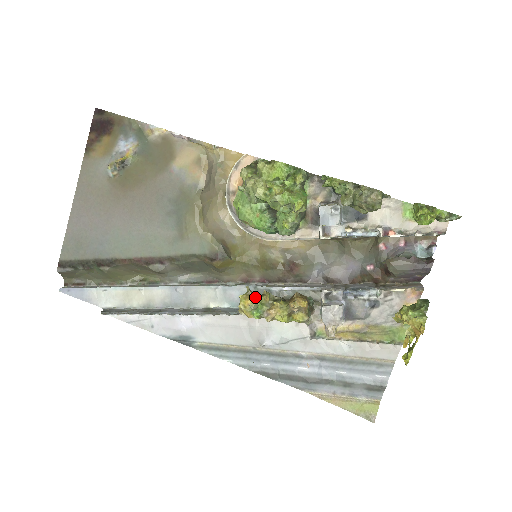
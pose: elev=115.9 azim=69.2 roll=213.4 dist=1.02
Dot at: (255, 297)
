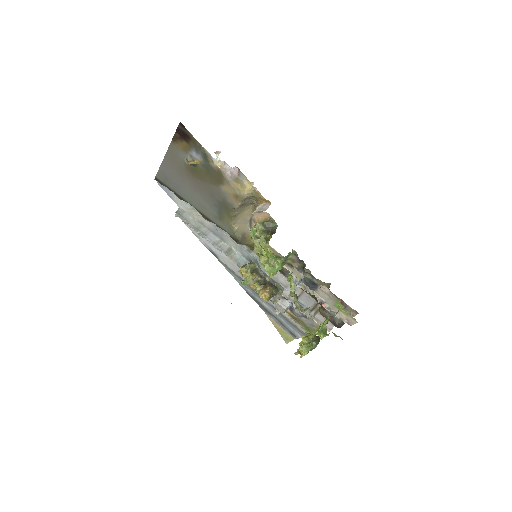
Dot at: (248, 272)
